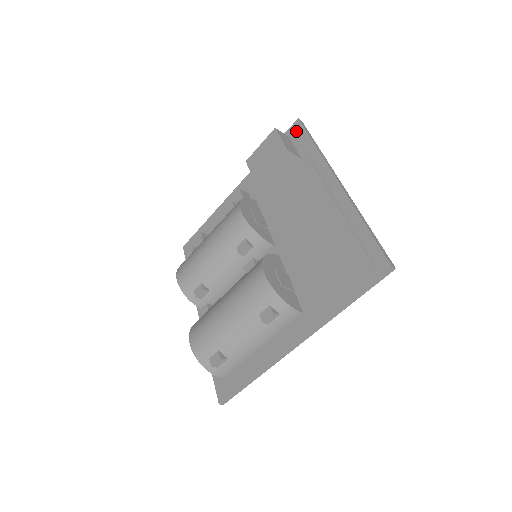
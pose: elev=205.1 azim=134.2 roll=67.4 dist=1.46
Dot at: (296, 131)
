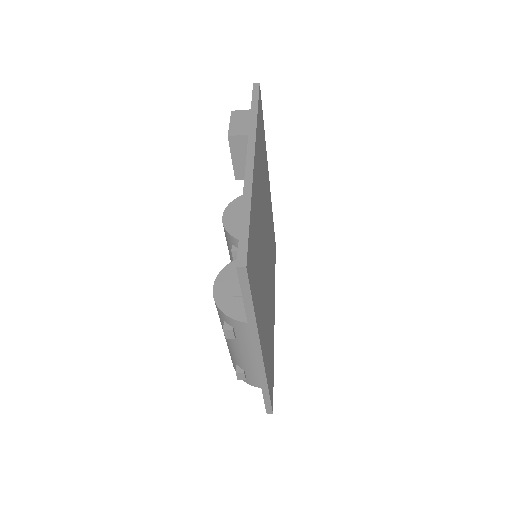
Dot at: occluded
